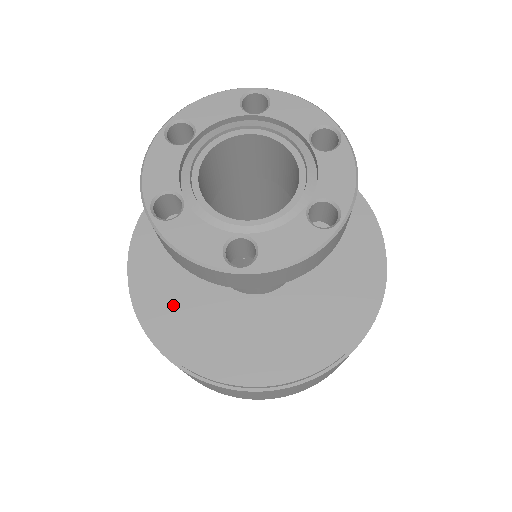
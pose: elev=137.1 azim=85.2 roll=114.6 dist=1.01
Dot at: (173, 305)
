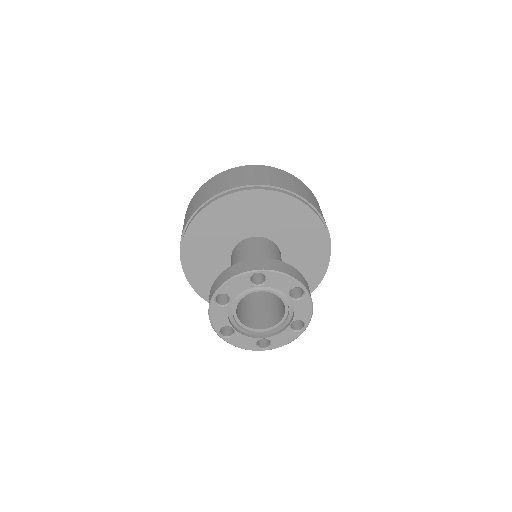
Dot at: occluded
